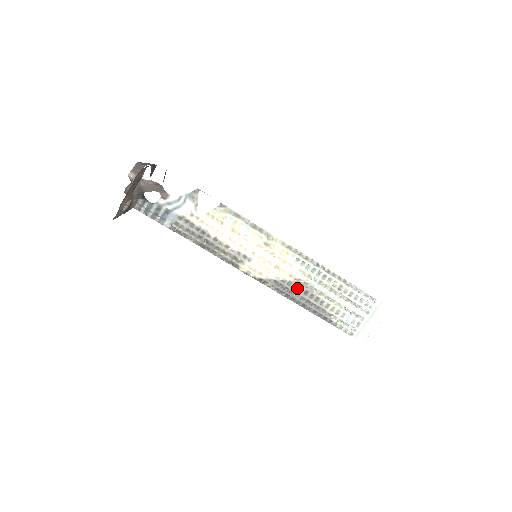
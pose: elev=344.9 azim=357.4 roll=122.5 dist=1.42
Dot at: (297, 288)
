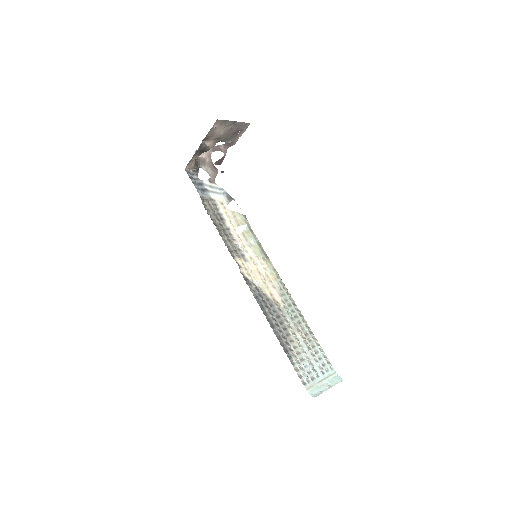
Dot at: (272, 307)
